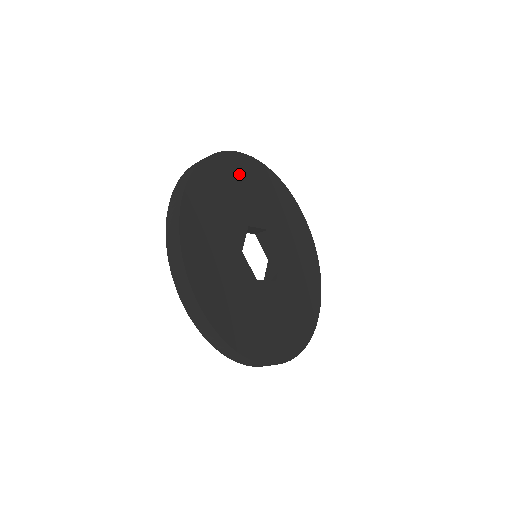
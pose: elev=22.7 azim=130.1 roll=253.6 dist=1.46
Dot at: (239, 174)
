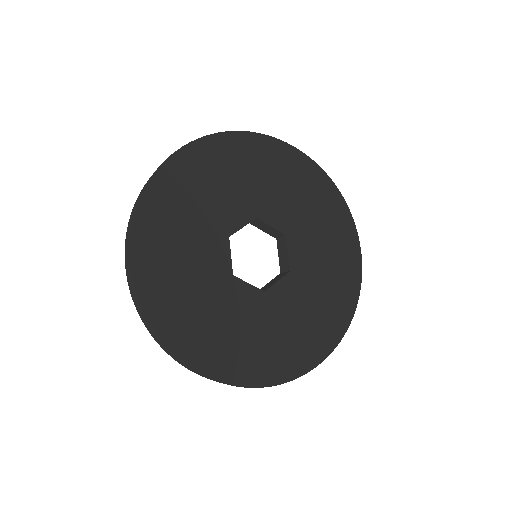
Dot at: (276, 164)
